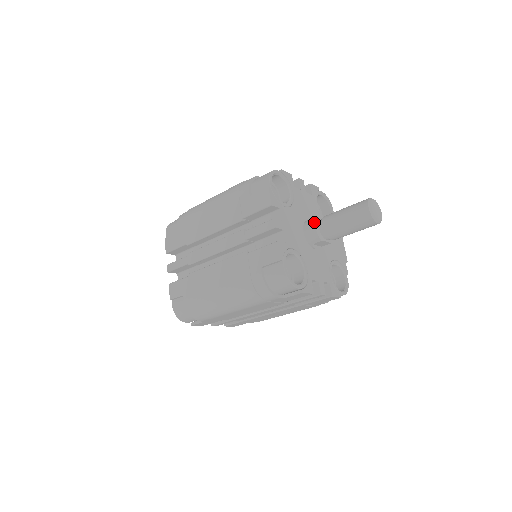
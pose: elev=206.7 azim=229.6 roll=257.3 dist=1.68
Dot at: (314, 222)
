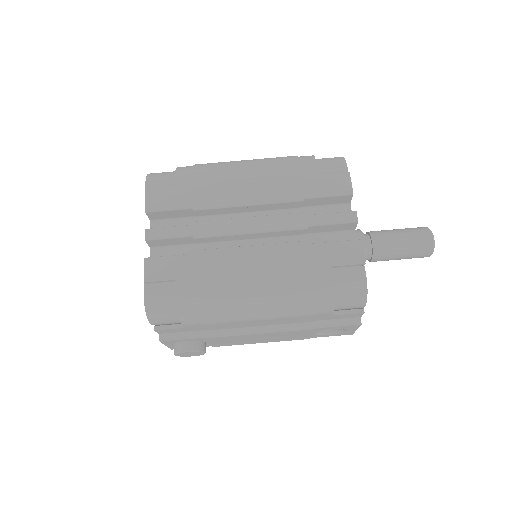
Dot at: occluded
